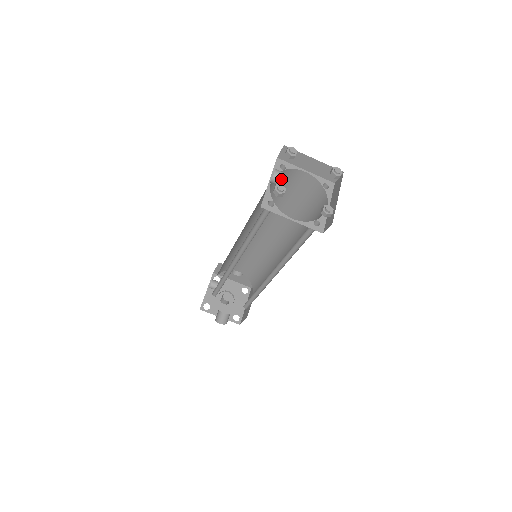
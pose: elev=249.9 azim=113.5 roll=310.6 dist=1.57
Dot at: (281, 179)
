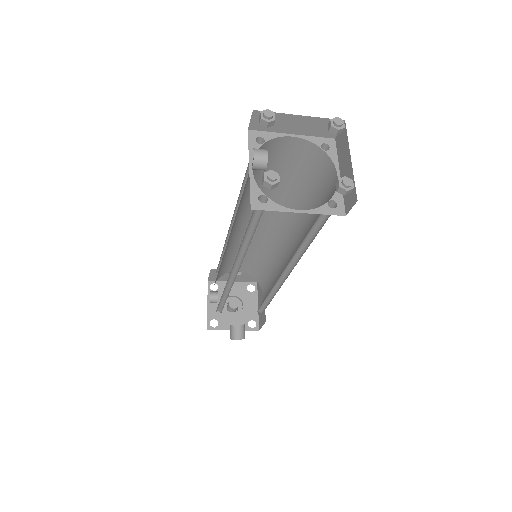
Dot at: (266, 161)
